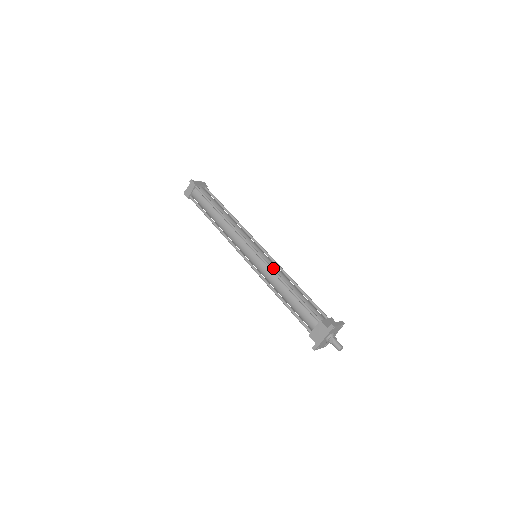
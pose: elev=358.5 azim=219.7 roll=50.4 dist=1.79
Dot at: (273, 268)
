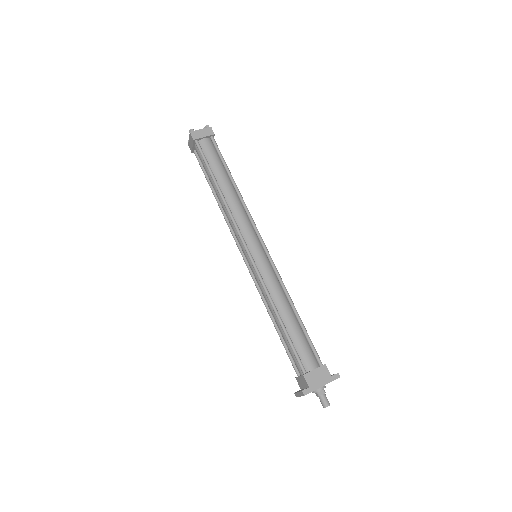
Dot at: (279, 280)
